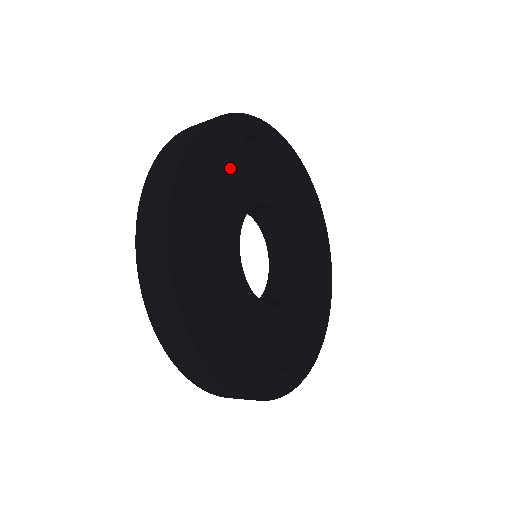
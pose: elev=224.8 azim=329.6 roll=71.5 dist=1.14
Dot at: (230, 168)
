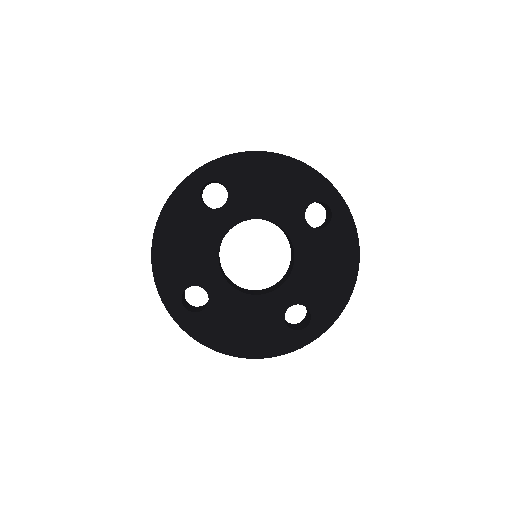
Dot at: (193, 223)
